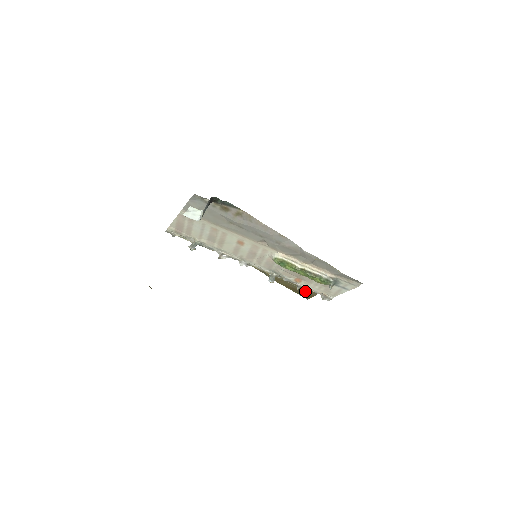
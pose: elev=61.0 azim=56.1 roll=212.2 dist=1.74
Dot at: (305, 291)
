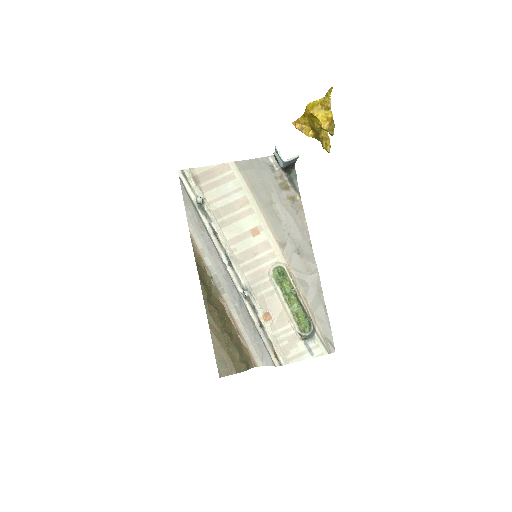
Dot at: (231, 359)
